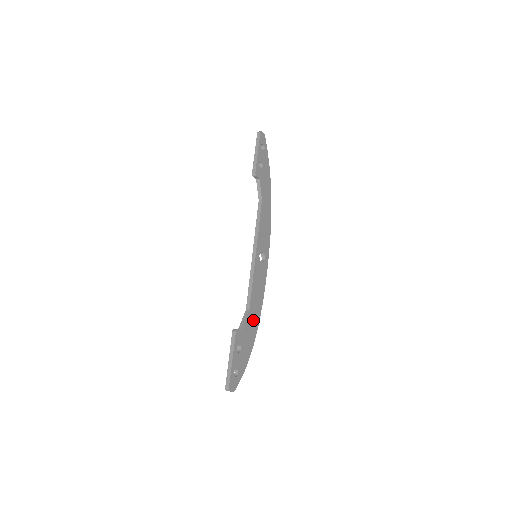
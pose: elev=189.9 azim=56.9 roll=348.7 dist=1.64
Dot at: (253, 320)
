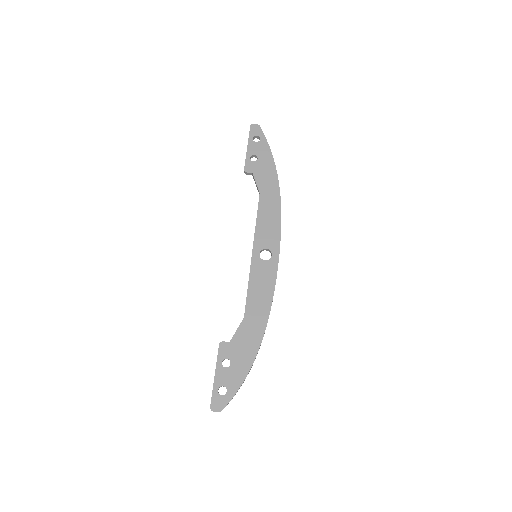
Dot at: (253, 328)
